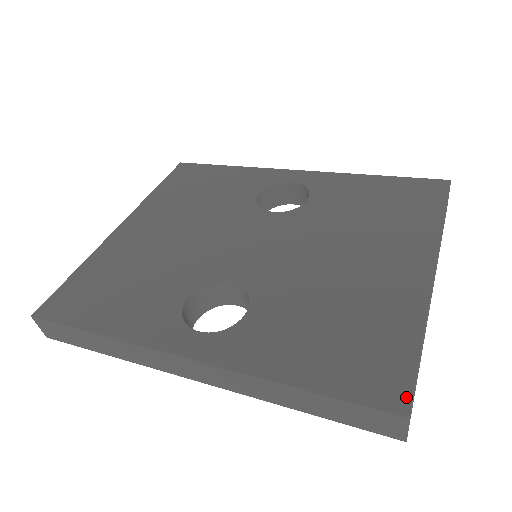
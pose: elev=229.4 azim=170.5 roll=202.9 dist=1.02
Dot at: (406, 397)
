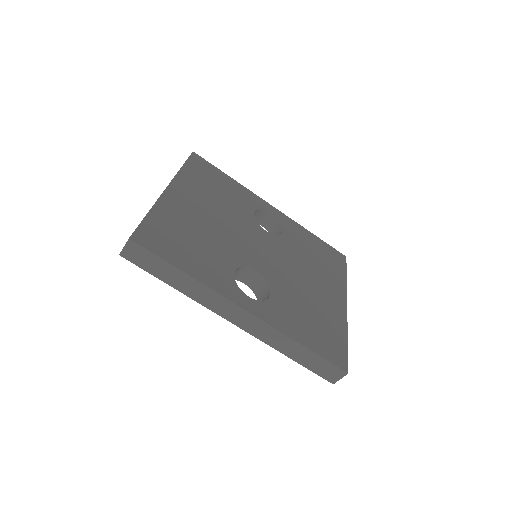
Dot at: (346, 364)
